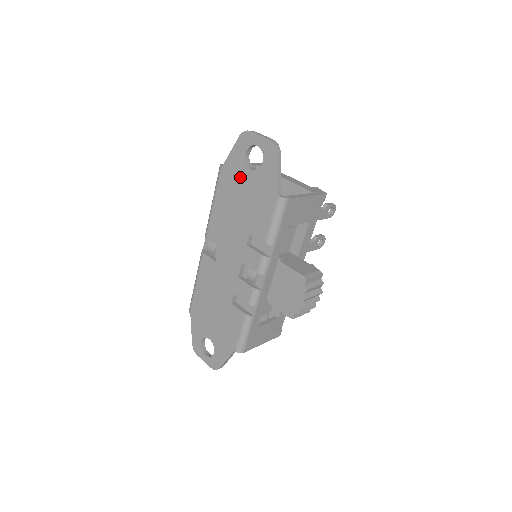
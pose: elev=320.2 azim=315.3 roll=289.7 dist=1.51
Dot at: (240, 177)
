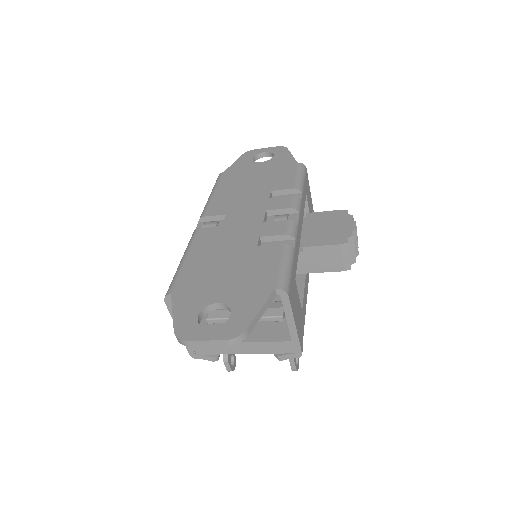
Dot at: (249, 169)
